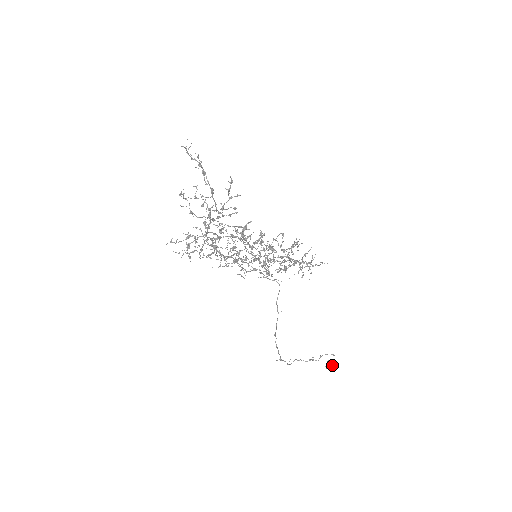
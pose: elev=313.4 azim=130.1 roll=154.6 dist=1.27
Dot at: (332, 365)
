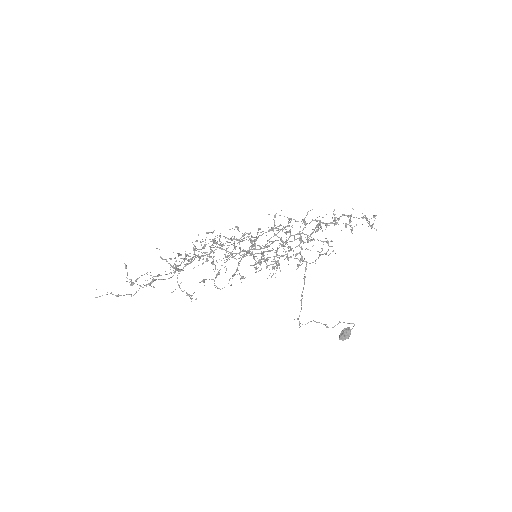
Dot at: (343, 337)
